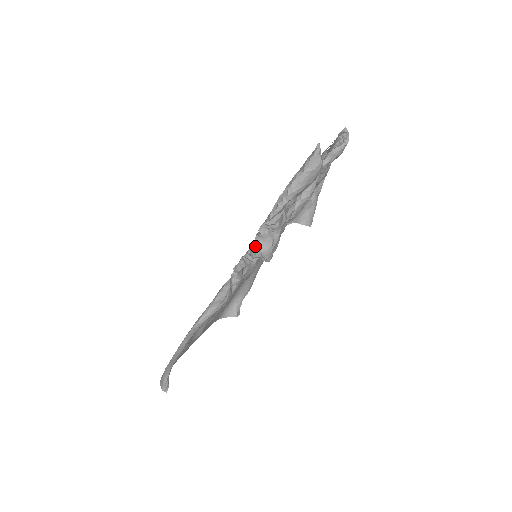
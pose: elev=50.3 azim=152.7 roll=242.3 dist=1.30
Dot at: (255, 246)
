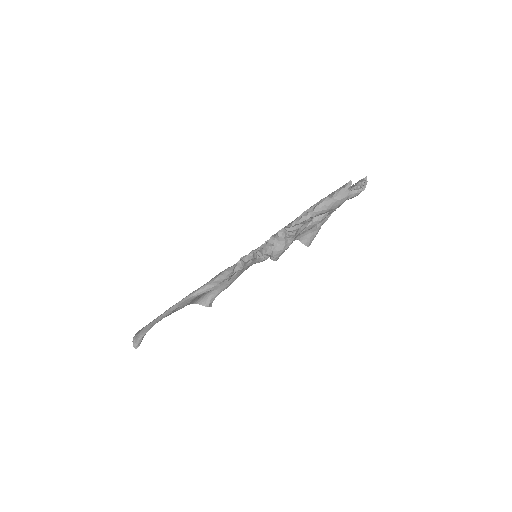
Dot at: (269, 245)
